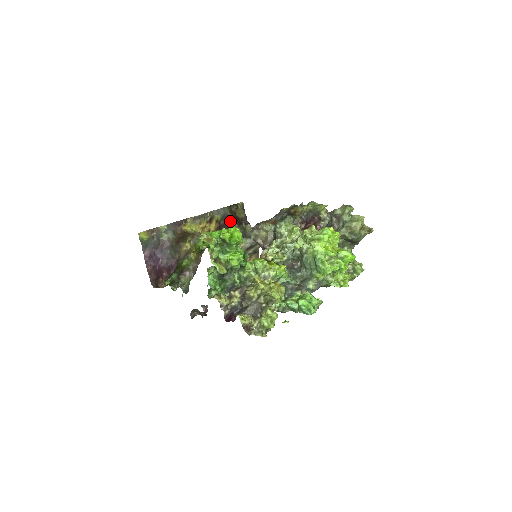
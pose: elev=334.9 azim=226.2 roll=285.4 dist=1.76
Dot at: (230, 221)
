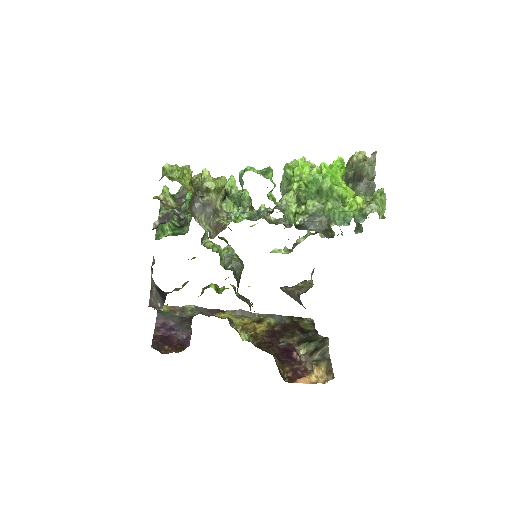
Dot at: (289, 329)
